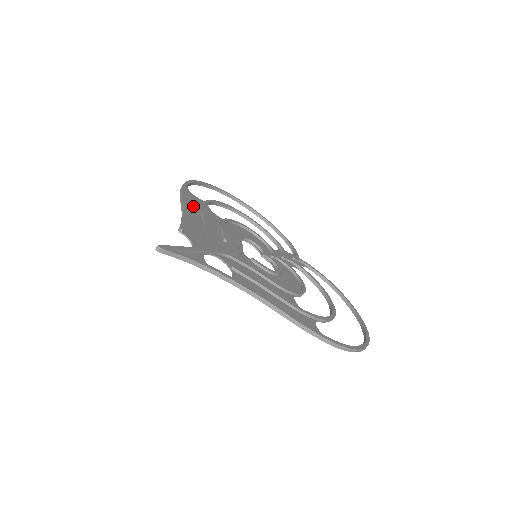
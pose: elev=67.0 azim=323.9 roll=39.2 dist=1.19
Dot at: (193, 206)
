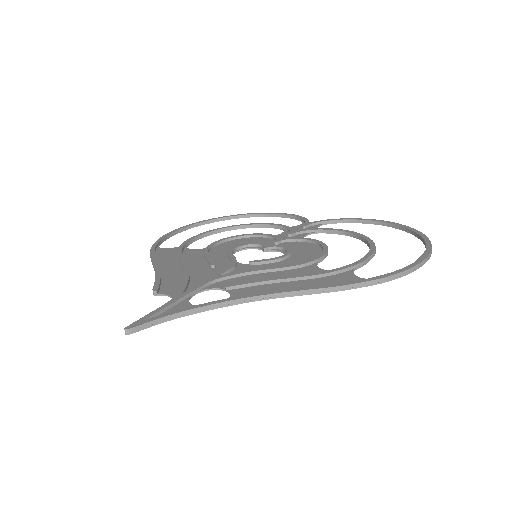
Dot at: (168, 260)
